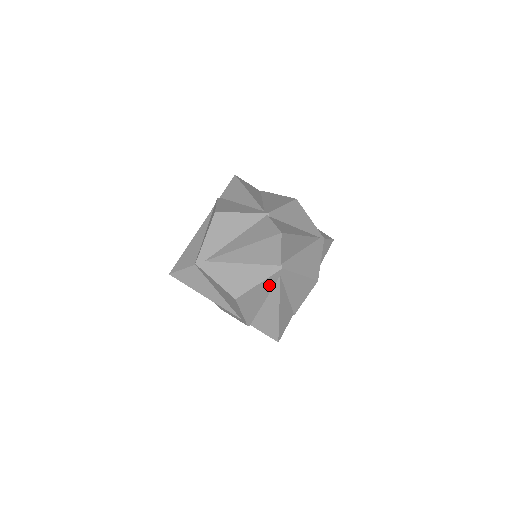
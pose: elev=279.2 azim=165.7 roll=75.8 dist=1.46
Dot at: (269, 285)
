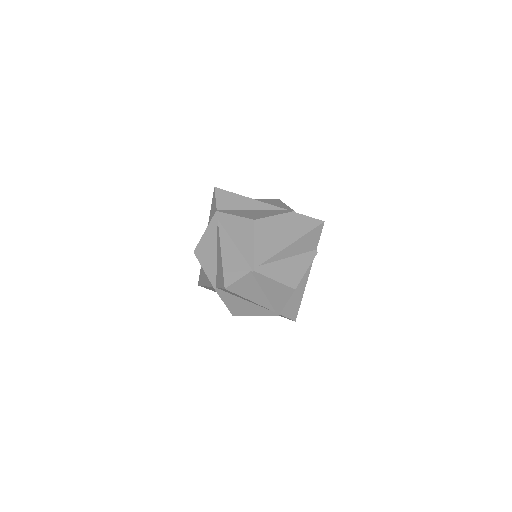
Dot at: (214, 232)
